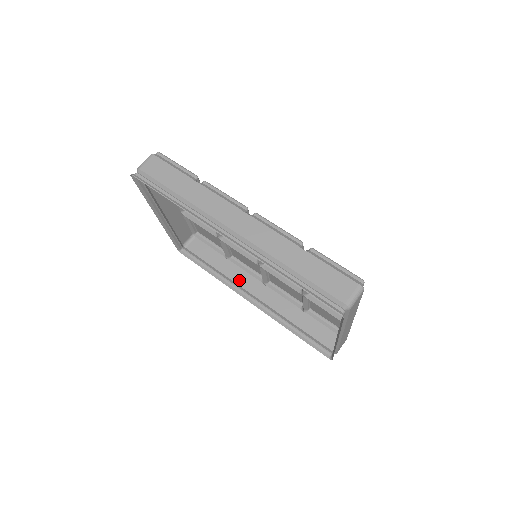
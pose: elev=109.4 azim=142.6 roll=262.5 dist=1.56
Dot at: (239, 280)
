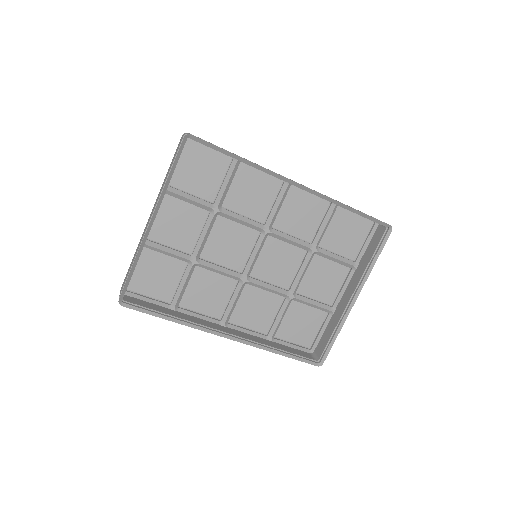
Dot at: (201, 324)
